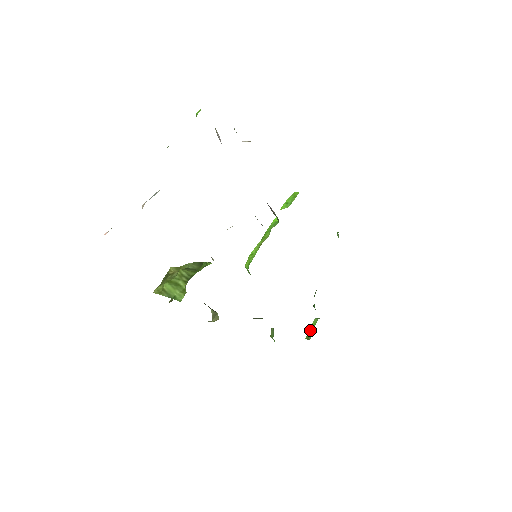
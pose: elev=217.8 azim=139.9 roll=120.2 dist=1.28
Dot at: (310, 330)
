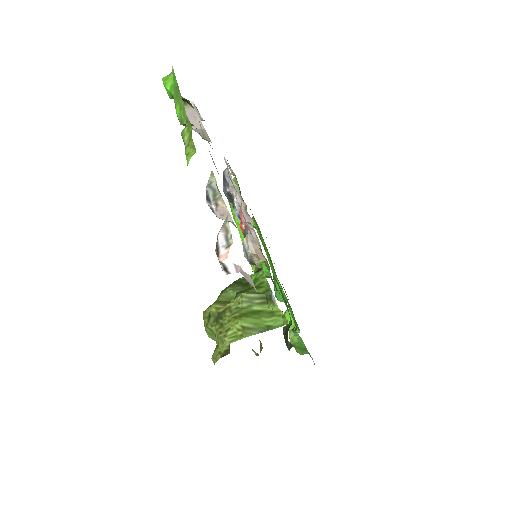
Dot at: occluded
